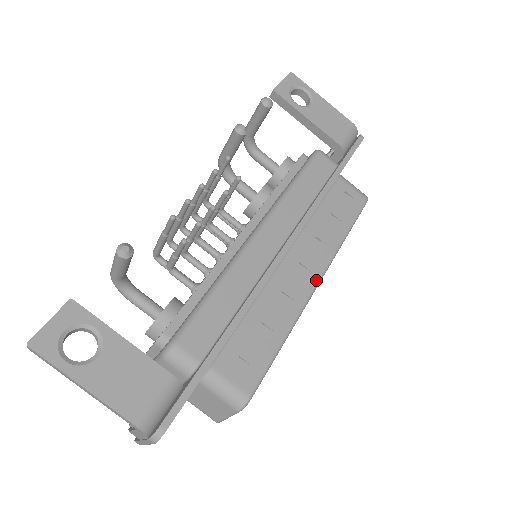
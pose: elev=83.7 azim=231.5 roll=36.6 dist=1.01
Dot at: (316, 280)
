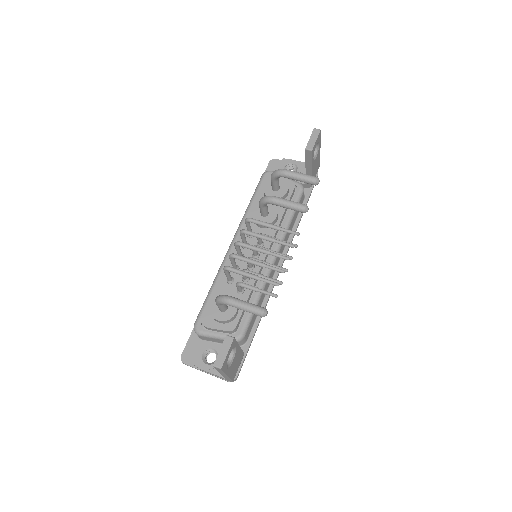
Dot at: occluded
